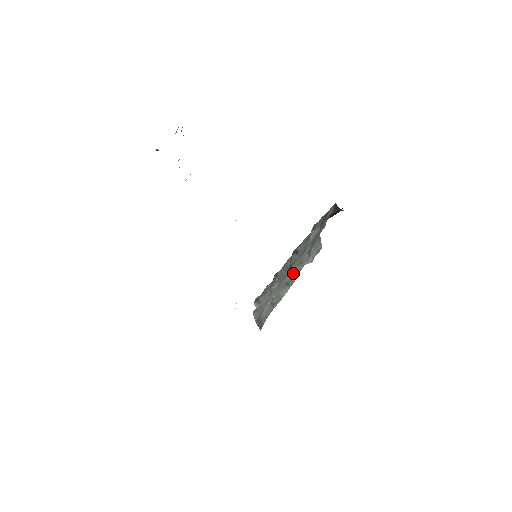
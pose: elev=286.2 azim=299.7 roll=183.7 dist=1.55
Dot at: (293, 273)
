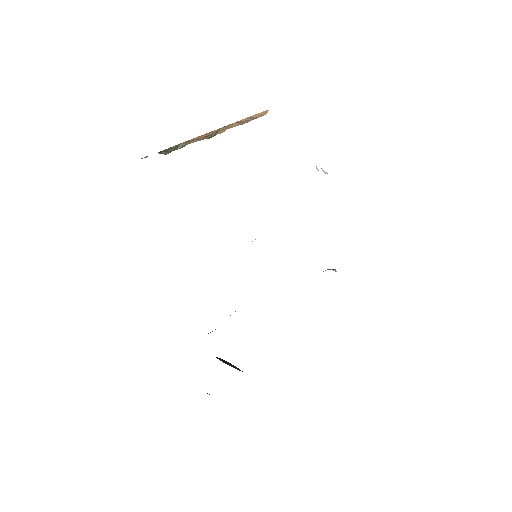
Dot at: occluded
